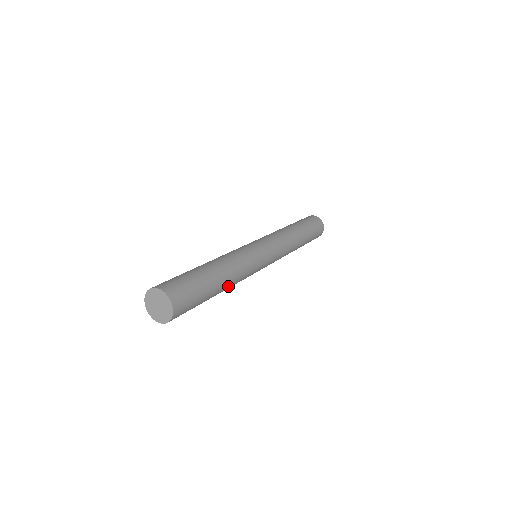
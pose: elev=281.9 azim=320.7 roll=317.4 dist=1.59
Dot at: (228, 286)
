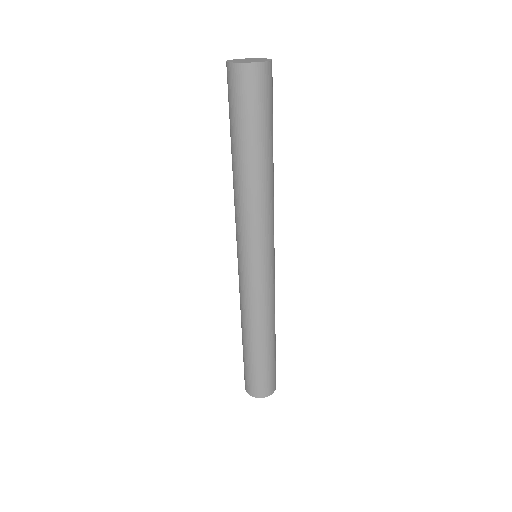
Dot at: (262, 179)
